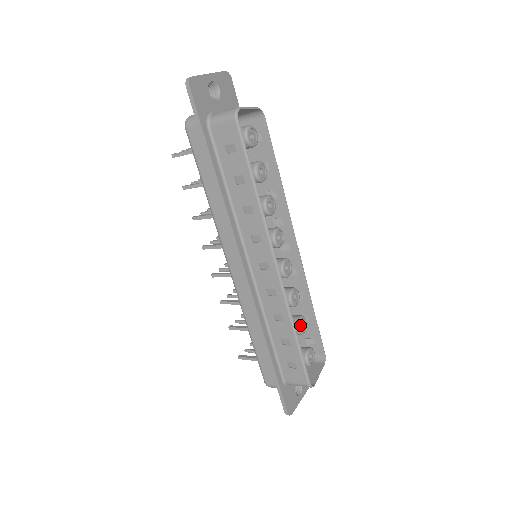
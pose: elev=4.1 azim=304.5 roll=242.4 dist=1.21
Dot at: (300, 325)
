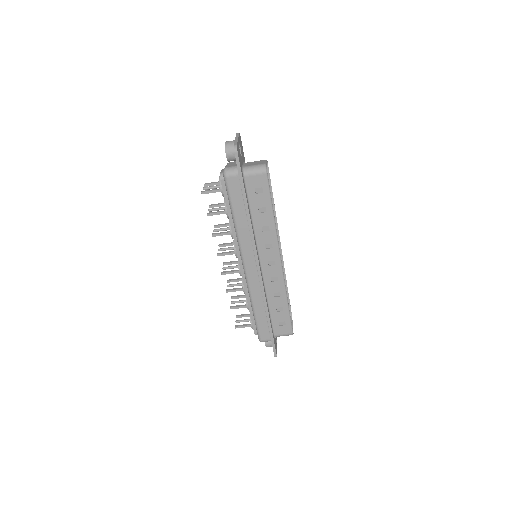
Dot at: occluded
